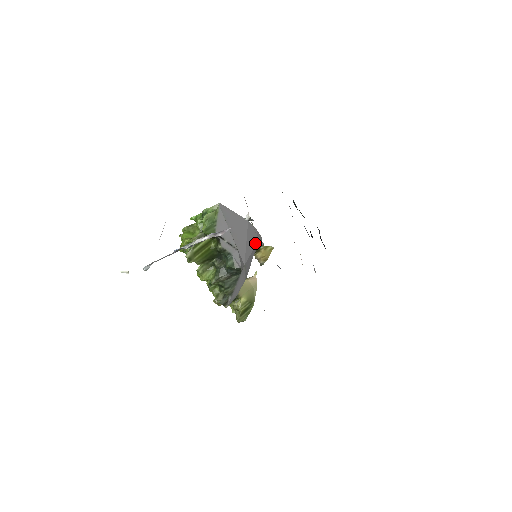
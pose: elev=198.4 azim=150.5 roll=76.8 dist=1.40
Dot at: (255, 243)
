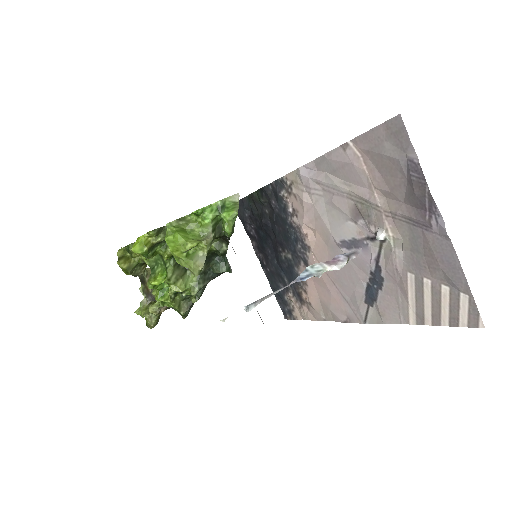
Dot at: occluded
